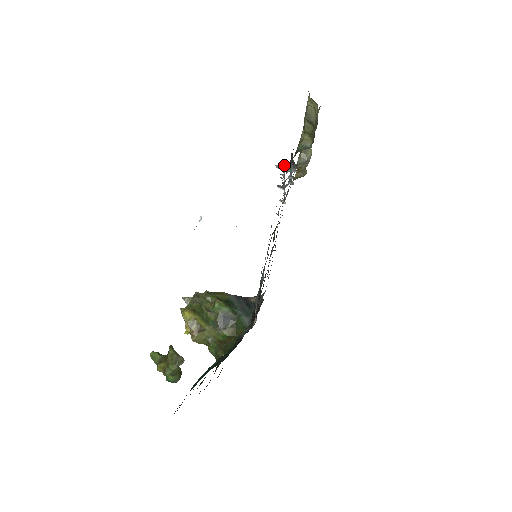
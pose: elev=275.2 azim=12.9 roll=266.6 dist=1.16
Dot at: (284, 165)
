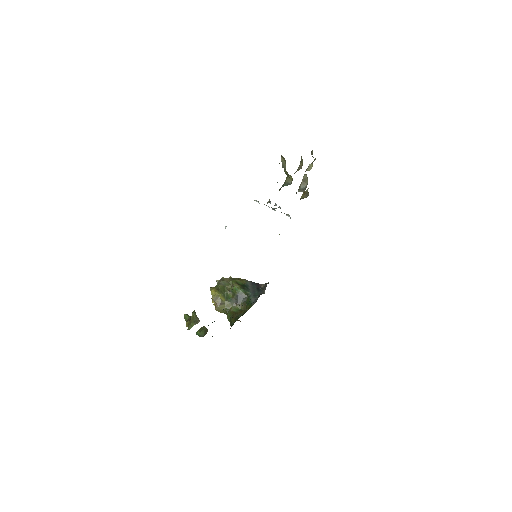
Dot at: occluded
